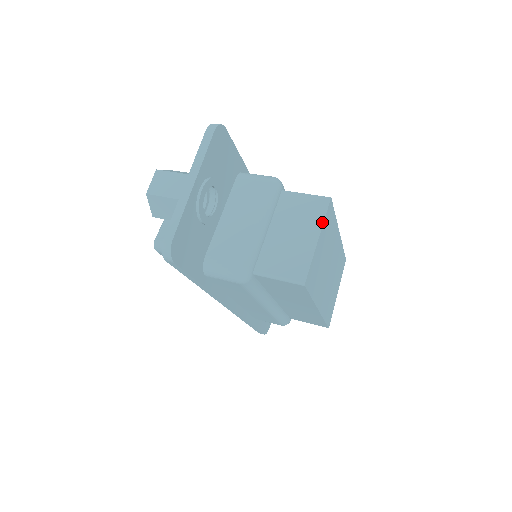
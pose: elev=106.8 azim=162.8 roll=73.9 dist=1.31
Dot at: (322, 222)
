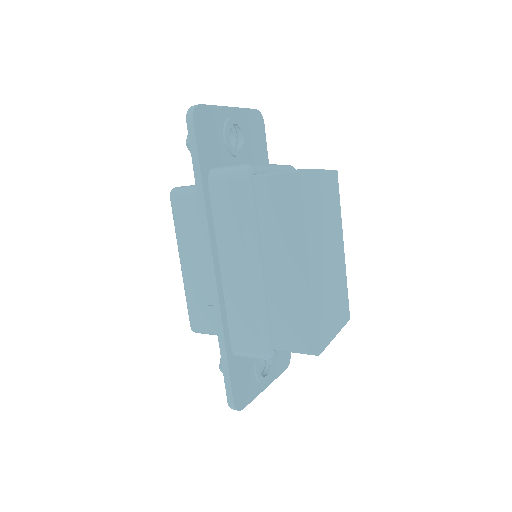
Dot at: occluded
